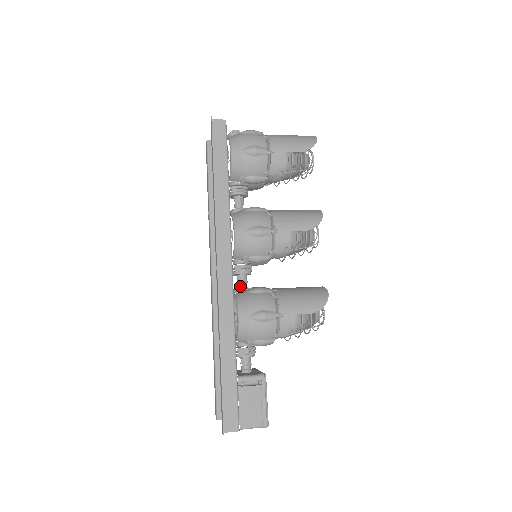
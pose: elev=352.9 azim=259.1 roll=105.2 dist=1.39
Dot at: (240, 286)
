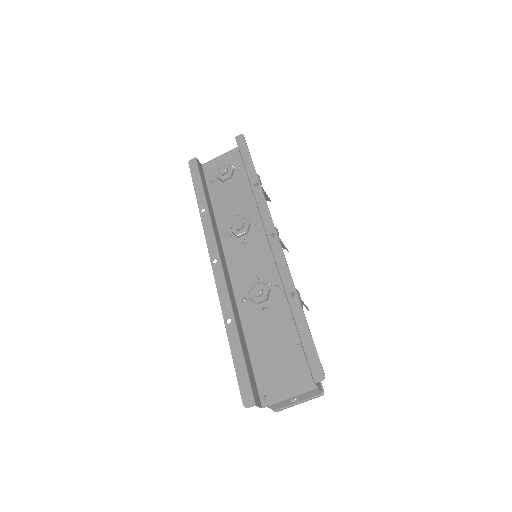
Dot at: occluded
